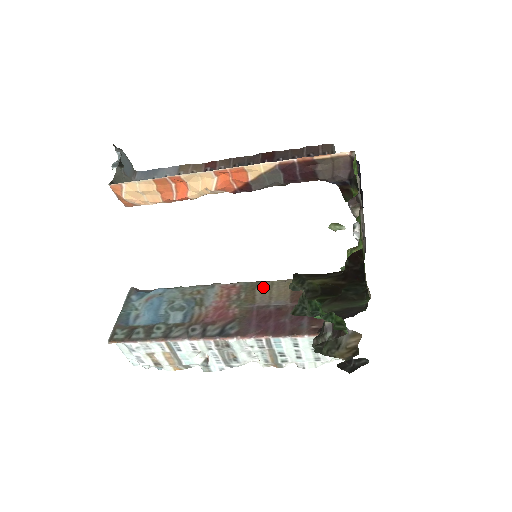
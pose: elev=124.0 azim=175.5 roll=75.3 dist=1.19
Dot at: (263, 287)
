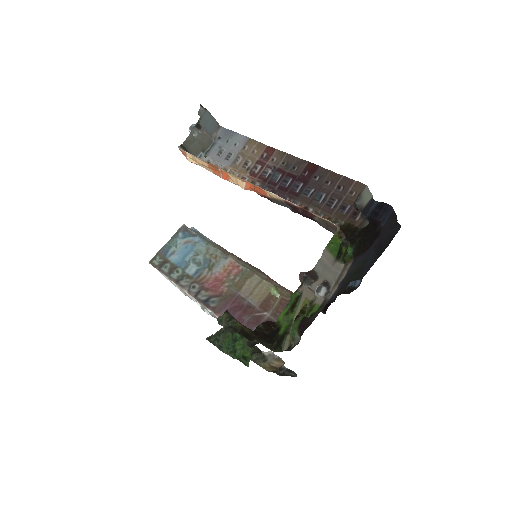
Dot at: (253, 281)
